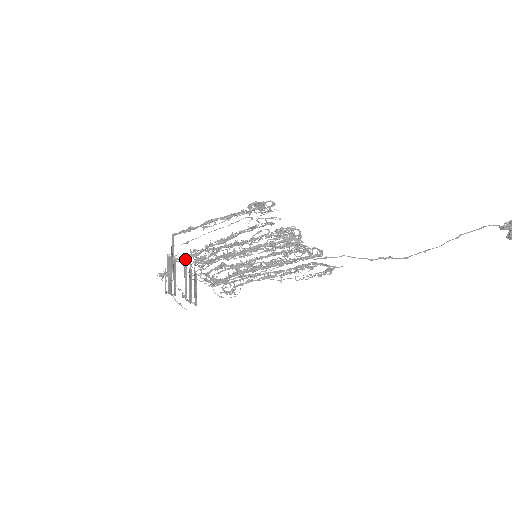
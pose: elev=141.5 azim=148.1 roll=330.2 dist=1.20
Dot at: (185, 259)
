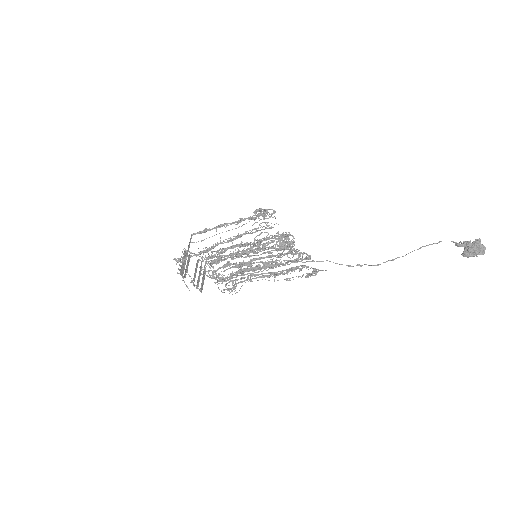
Dot at: occluded
